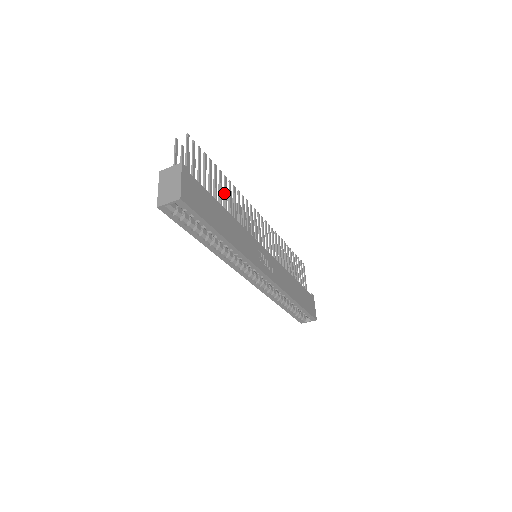
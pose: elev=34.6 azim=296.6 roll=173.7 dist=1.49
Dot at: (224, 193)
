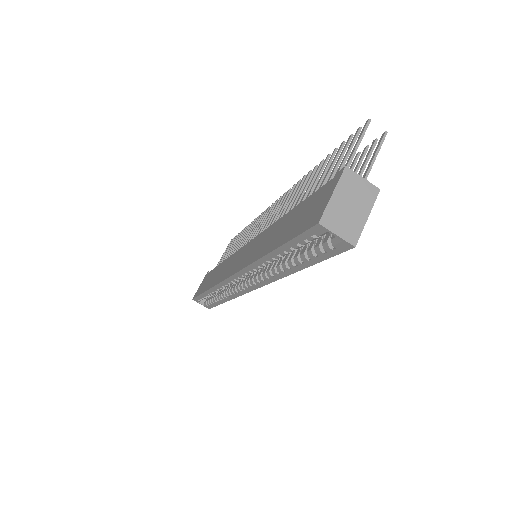
Dot at: occluded
